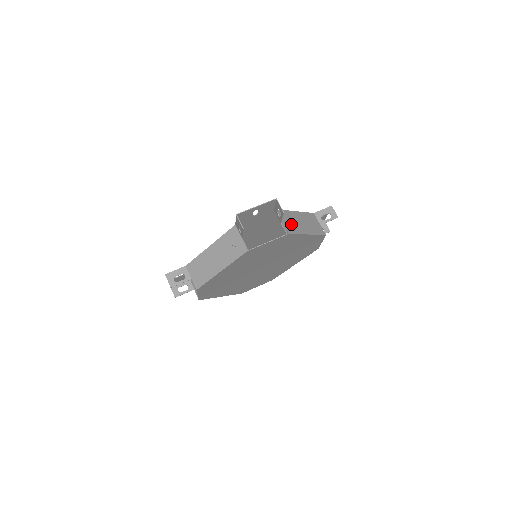
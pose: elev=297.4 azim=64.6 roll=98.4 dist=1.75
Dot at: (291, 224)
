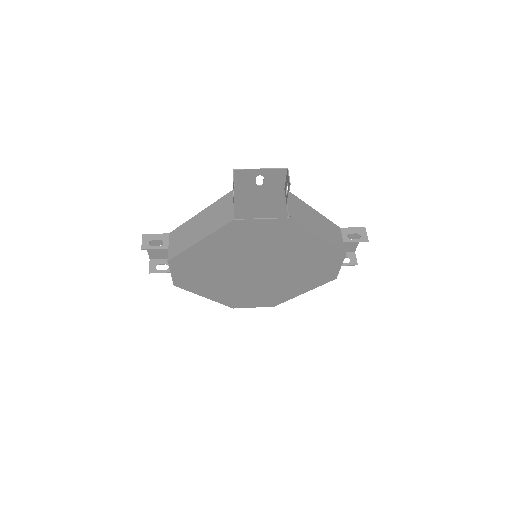
Dot at: (301, 214)
